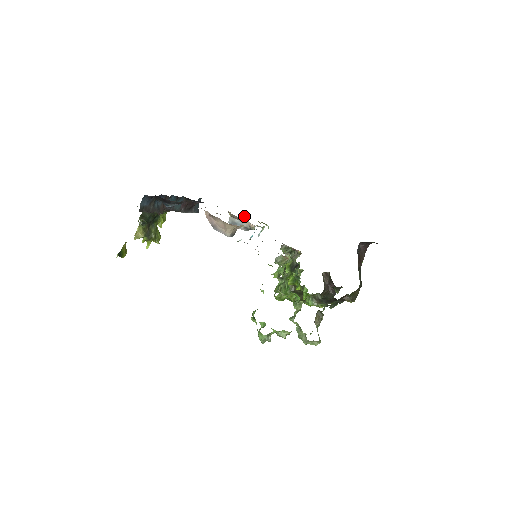
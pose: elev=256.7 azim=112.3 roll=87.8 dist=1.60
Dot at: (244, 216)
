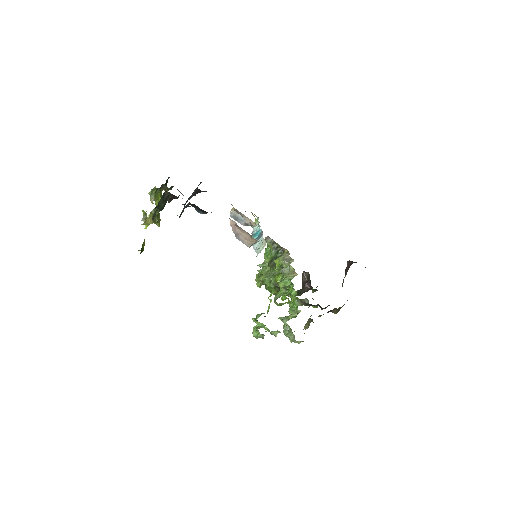
Dot at: occluded
